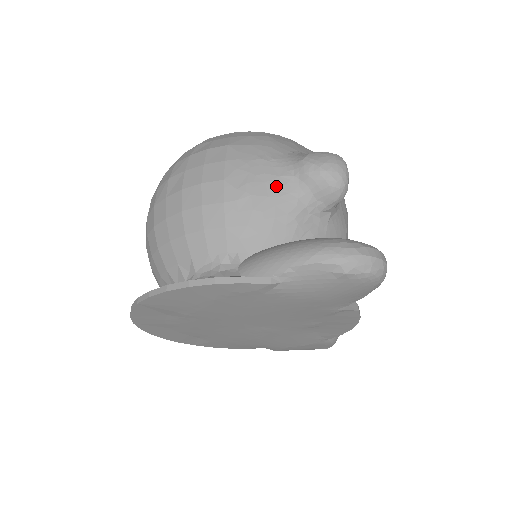
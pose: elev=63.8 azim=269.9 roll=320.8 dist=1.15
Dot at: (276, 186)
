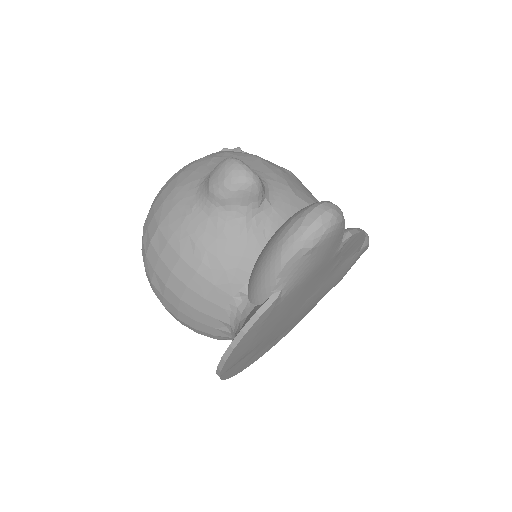
Dot at: (213, 226)
